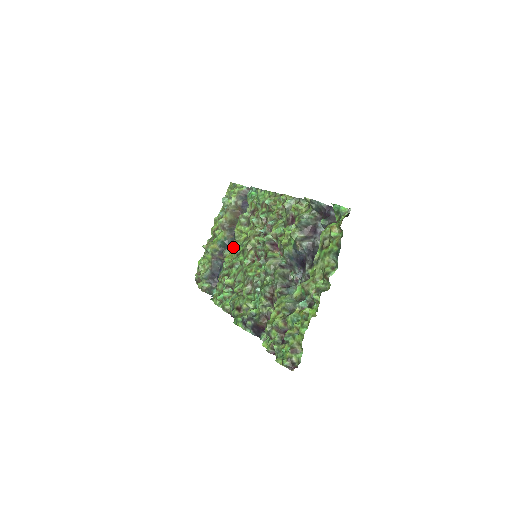
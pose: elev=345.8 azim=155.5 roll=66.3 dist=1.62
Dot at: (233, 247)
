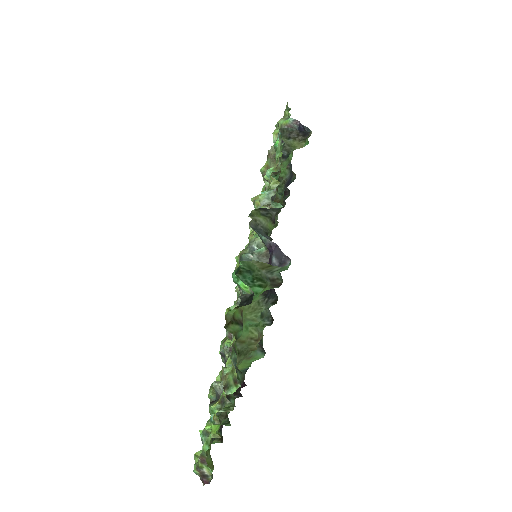
Dot at: occluded
